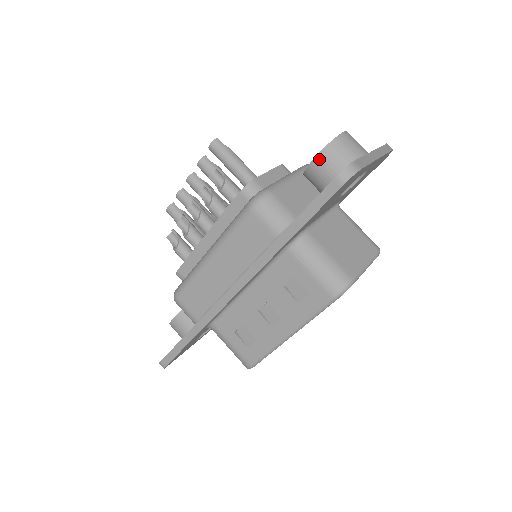
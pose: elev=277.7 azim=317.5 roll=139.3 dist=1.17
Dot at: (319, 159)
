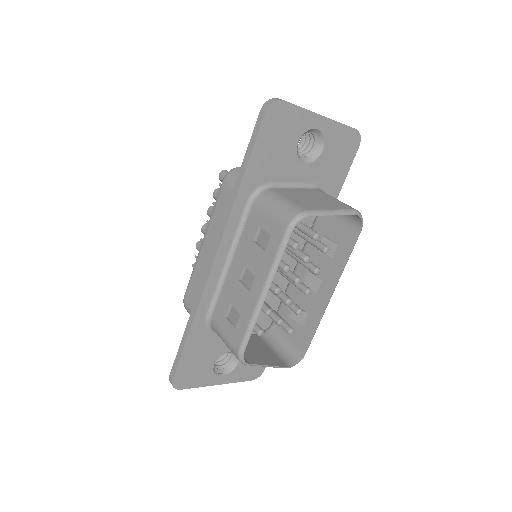
Dot at: occluded
